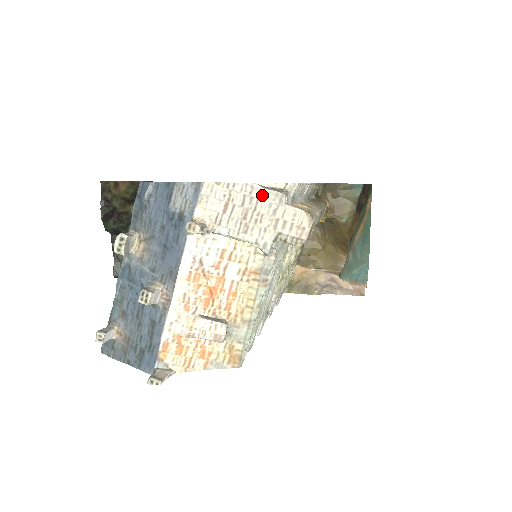
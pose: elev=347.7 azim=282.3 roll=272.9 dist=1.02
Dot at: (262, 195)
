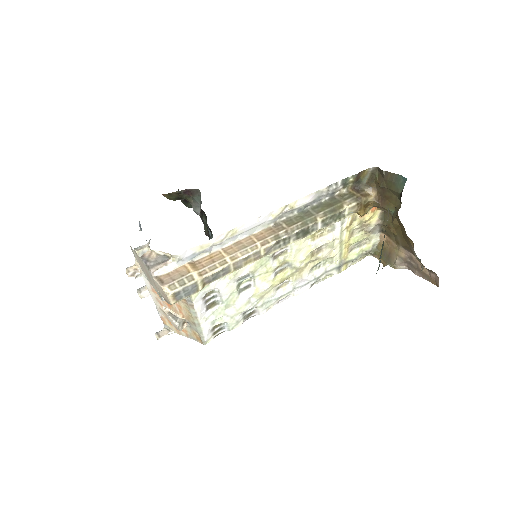
Dot at: (145, 267)
